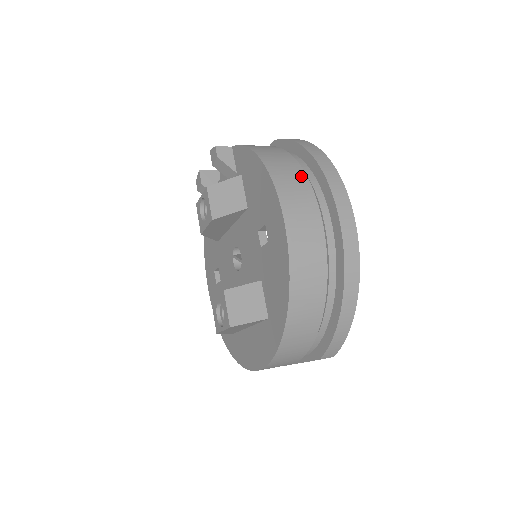
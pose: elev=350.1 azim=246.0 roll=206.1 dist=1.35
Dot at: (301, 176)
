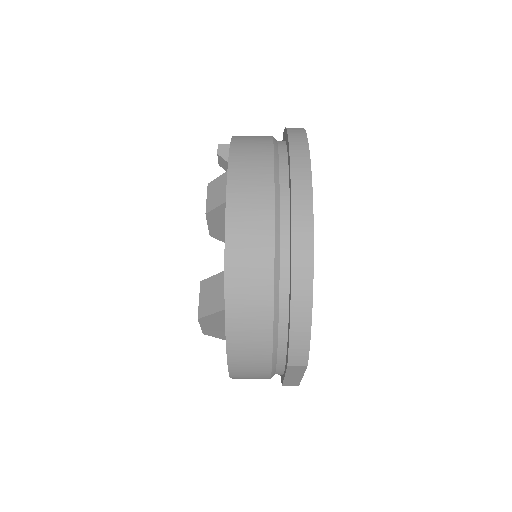
Dot at: (266, 152)
